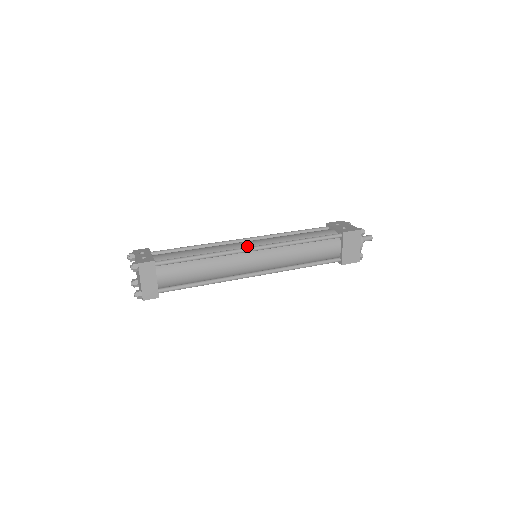
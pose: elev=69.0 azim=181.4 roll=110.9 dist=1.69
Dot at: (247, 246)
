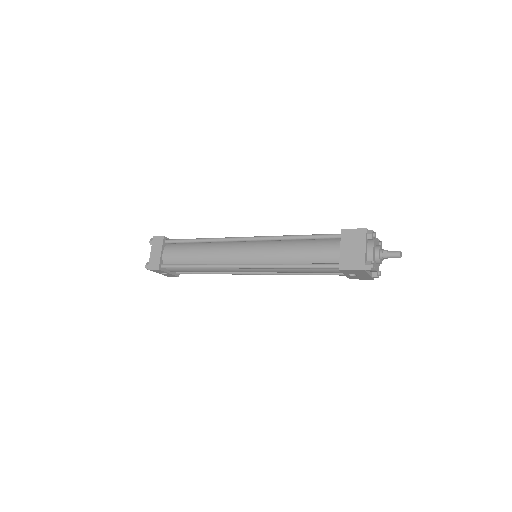
Dot at: occluded
